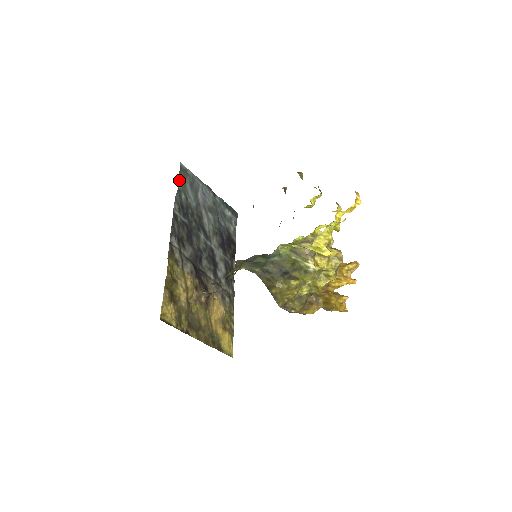
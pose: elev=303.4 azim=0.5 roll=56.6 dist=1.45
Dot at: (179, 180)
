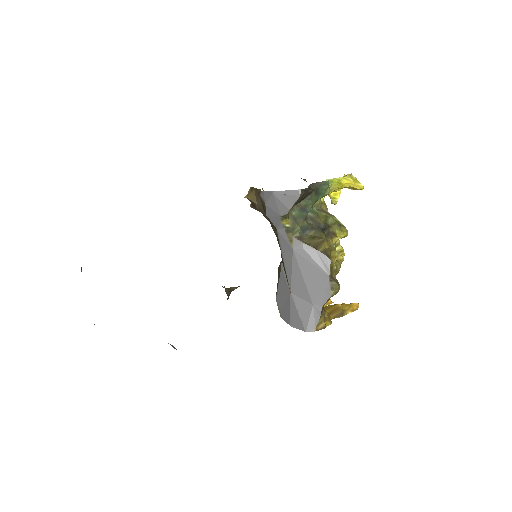
Dot at: occluded
